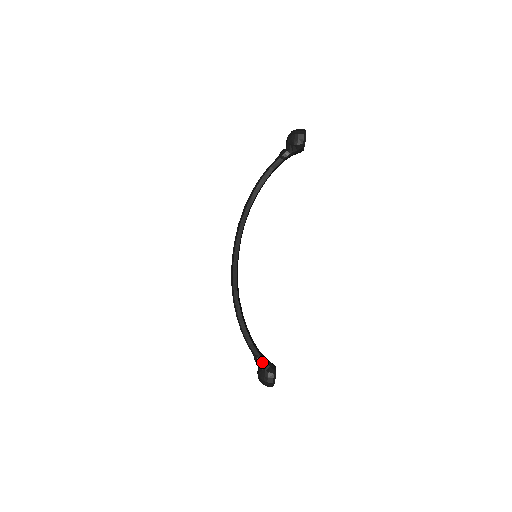
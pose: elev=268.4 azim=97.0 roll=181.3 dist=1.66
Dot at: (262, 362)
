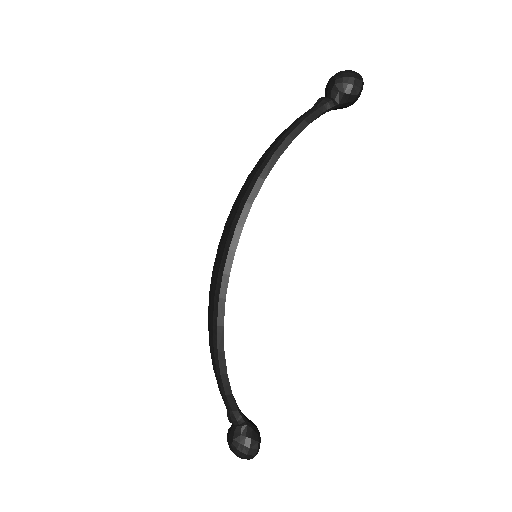
Dot at: (242, 422)
